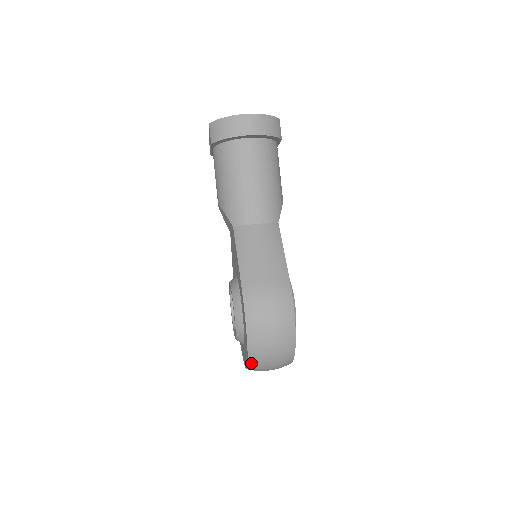
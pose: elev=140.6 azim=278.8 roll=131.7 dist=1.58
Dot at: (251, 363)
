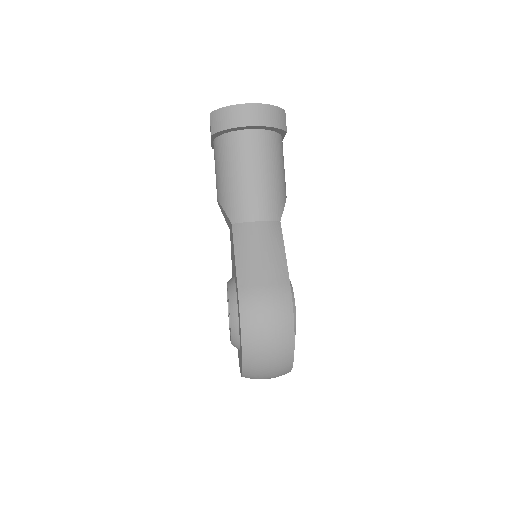
Dot at: (246, 371)
